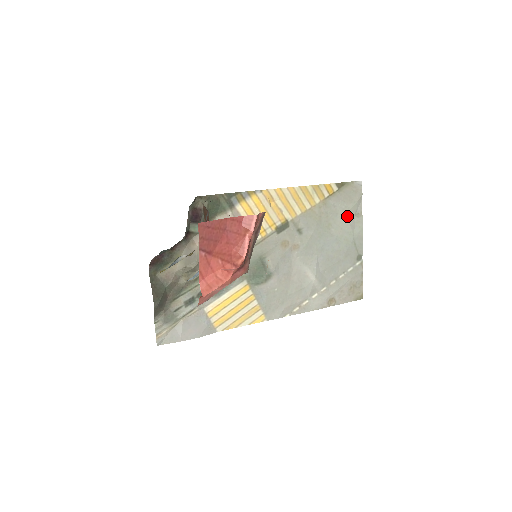
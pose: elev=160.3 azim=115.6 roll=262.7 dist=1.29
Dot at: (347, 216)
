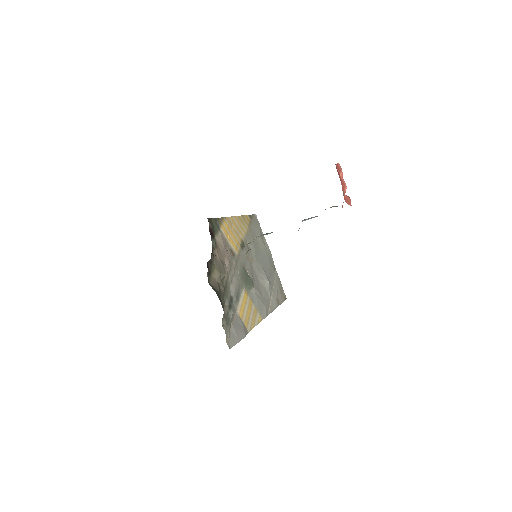
Dot at: (261, 238)
